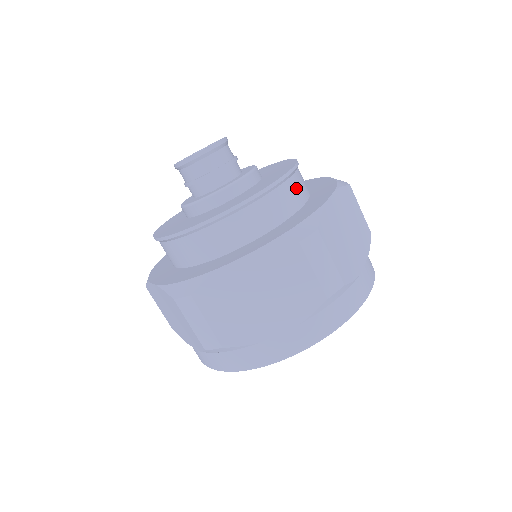
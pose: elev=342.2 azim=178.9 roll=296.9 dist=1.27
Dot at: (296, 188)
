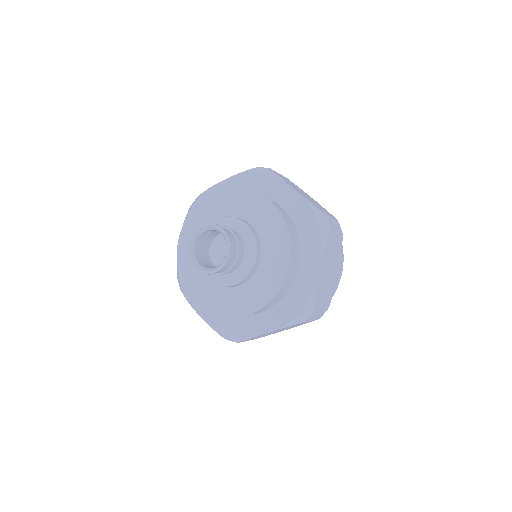
Dot at: (293, 265)
